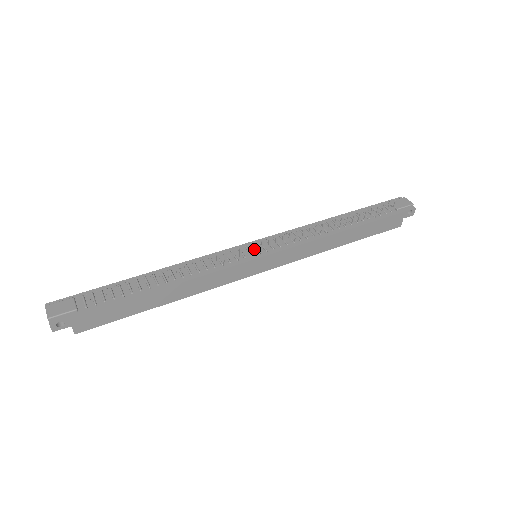
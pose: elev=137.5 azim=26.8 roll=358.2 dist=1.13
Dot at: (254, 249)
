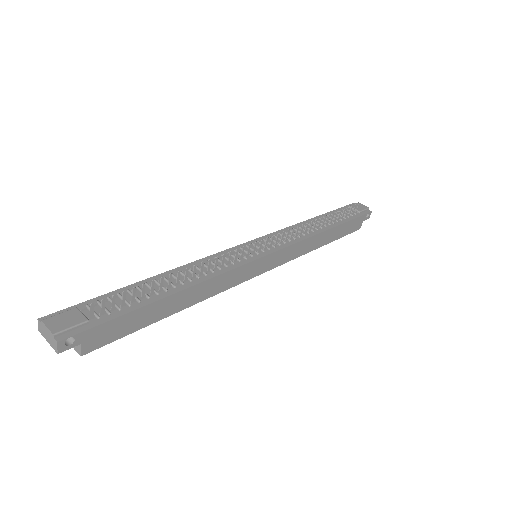
Dot at: (259, 246)
